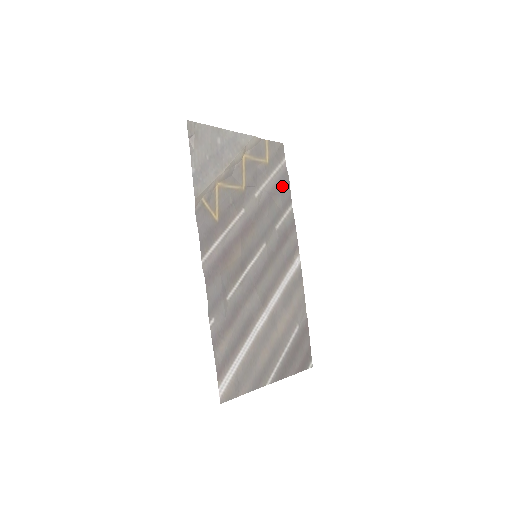
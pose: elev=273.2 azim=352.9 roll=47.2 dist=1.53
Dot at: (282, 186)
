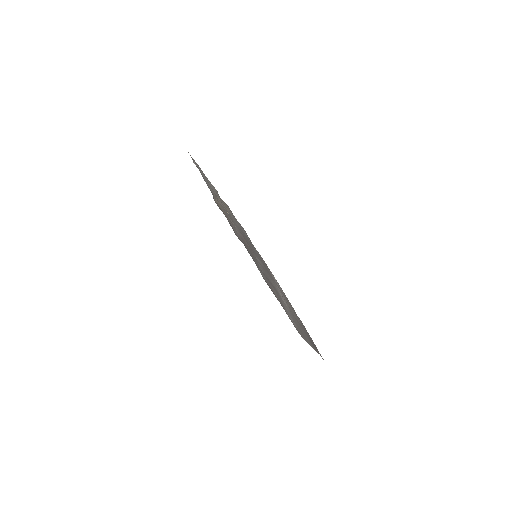
Dot at: (243, 229)
